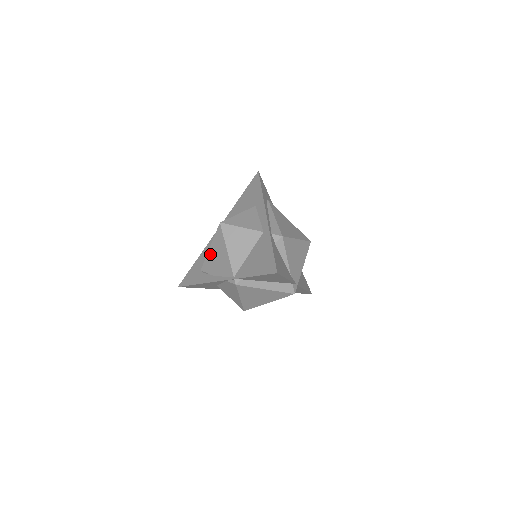
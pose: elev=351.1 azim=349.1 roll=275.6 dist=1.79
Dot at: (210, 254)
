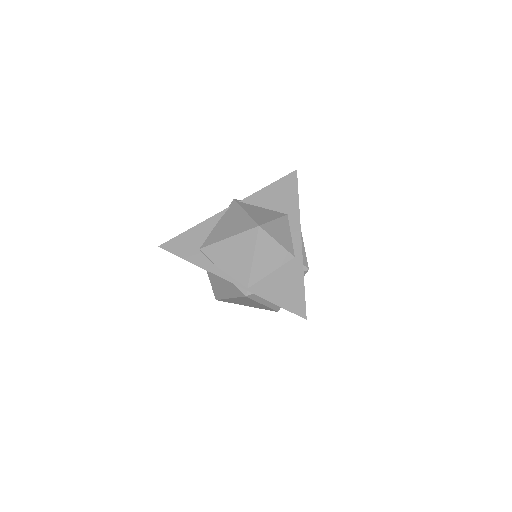
Dot at: (225, 244)
